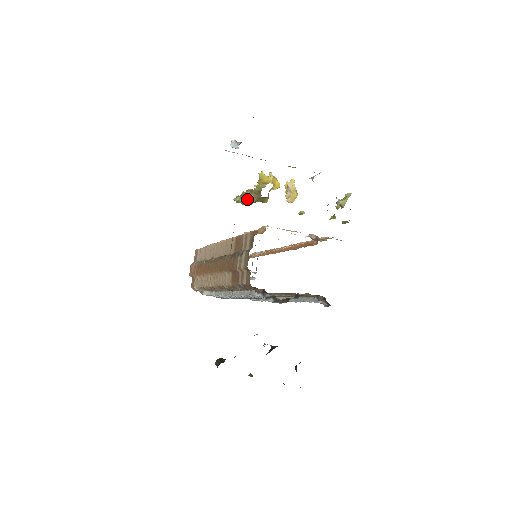
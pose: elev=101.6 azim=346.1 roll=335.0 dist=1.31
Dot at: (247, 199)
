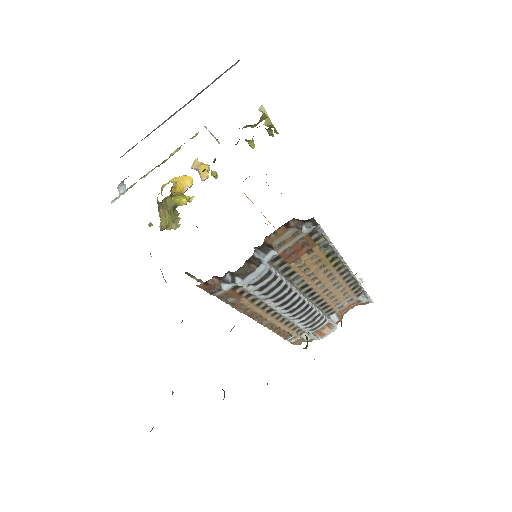
Dot at: (162, 218)
